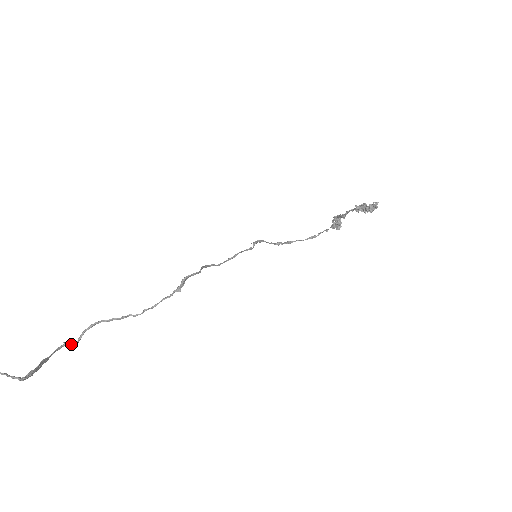
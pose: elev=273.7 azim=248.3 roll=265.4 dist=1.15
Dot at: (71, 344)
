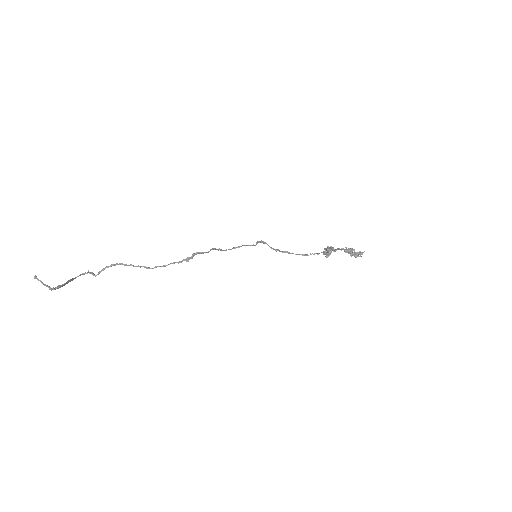
Dot at: (93, 273)
